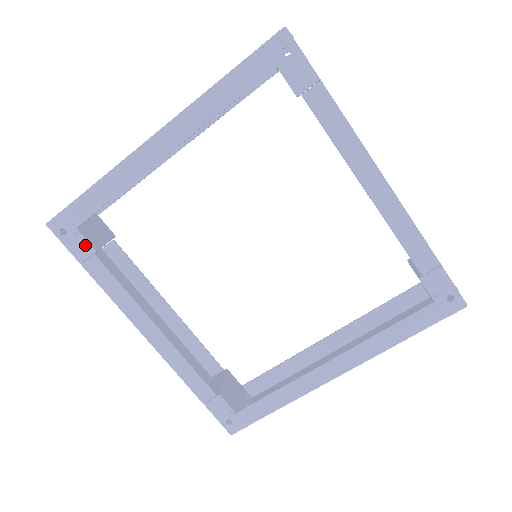
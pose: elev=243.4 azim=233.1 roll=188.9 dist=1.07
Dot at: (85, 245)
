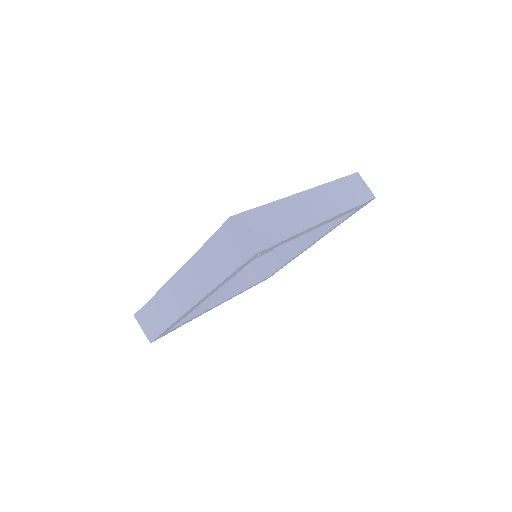
Dot at: occluded
